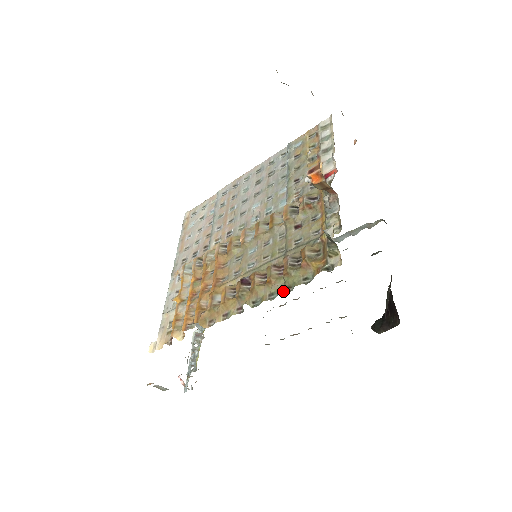
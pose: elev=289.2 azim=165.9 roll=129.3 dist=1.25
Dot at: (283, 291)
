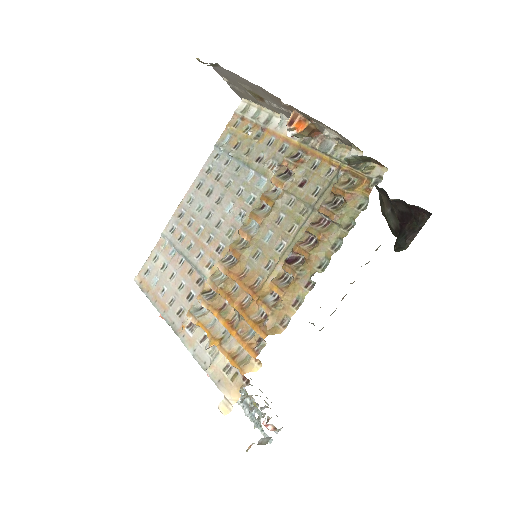
Dot at: (345, 233)
